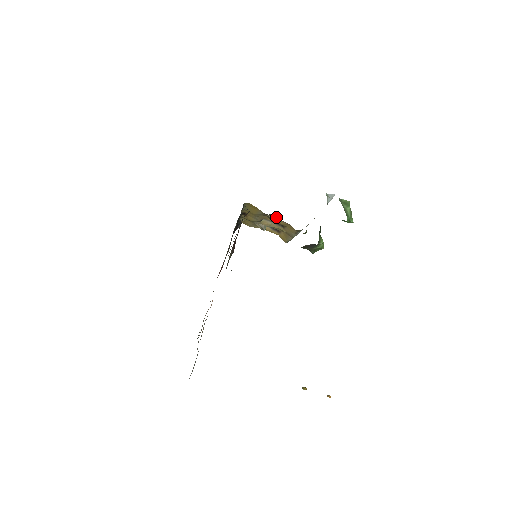
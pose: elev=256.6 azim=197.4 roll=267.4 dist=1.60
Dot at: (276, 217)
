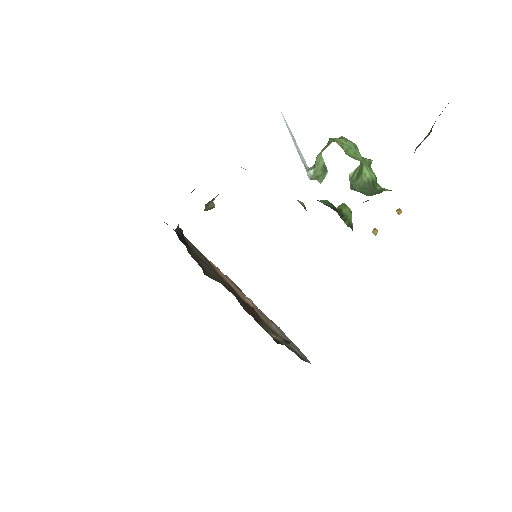
Dot at: occluded
